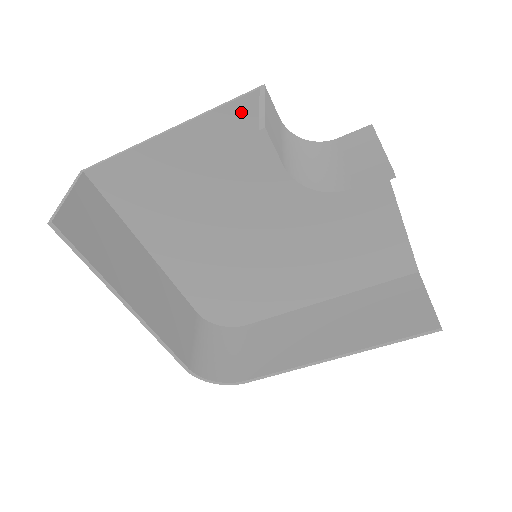
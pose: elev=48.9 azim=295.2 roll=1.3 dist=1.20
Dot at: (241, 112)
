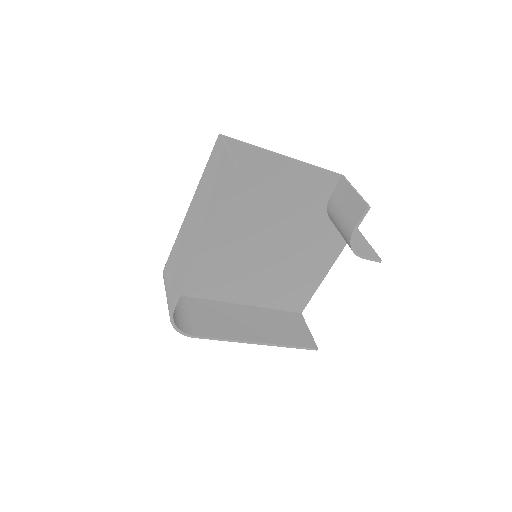
Dot at: (325, 178)
